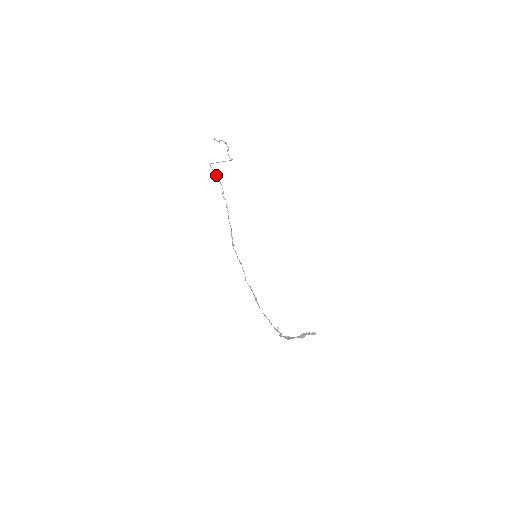
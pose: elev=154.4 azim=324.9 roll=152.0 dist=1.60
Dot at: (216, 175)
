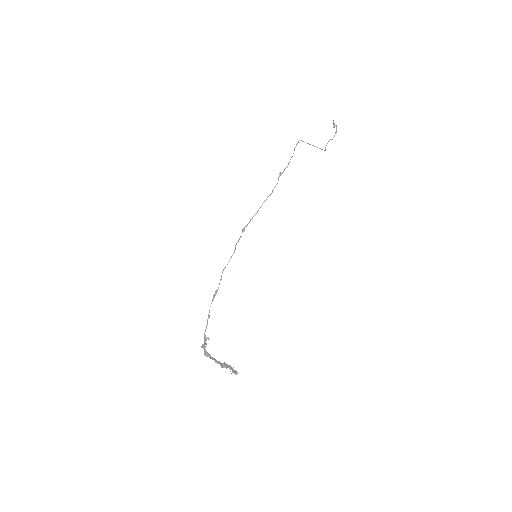
Dot at: occluded
